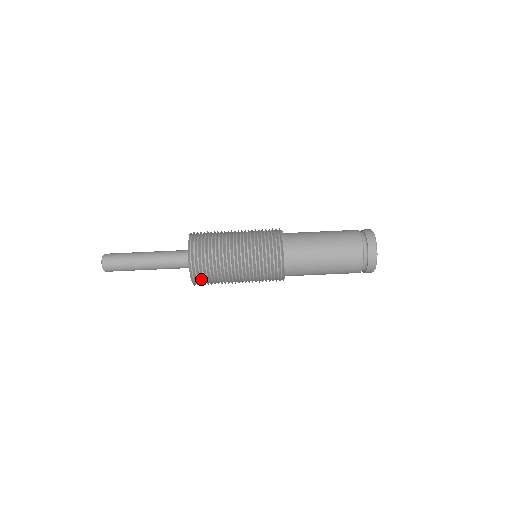
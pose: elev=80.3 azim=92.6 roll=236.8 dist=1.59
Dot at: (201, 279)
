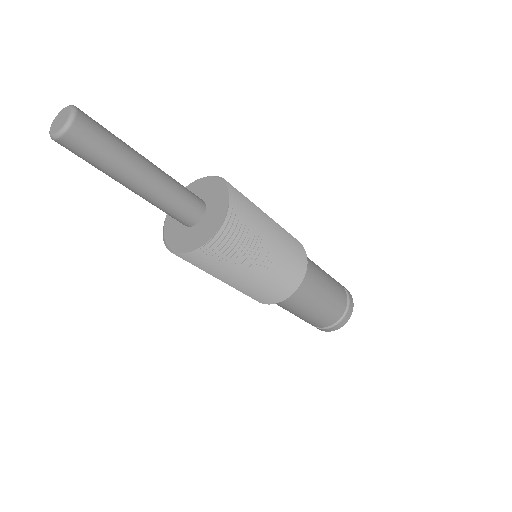
Dot at: occluded
